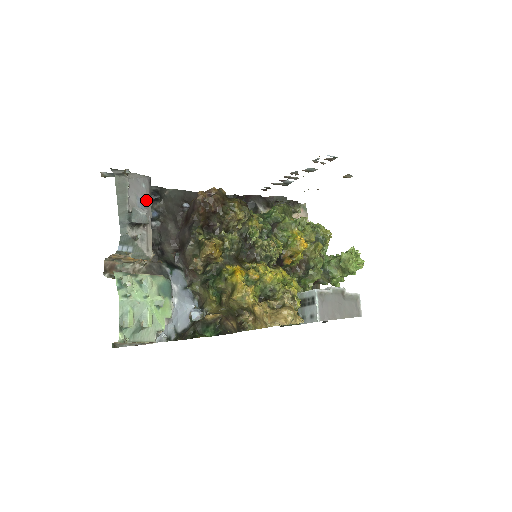
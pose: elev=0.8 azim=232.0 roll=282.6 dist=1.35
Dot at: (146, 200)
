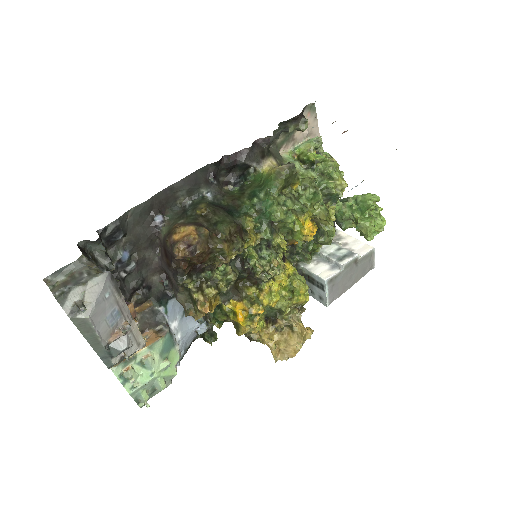
Dot at: (116, 304)
